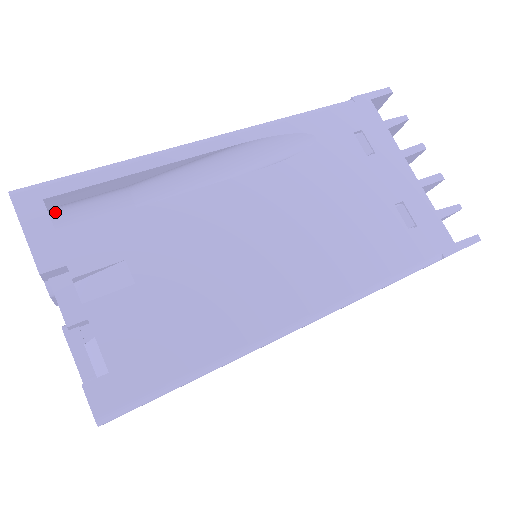
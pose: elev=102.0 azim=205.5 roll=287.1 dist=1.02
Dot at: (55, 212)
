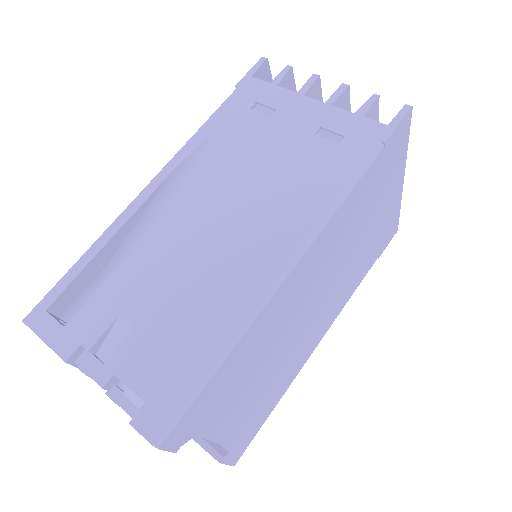
Dot at: (66, 316)
